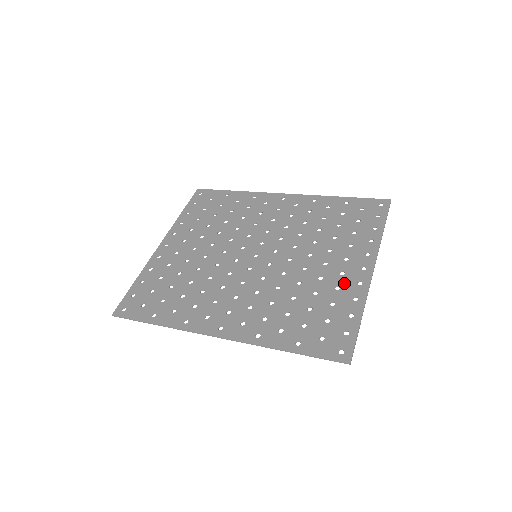
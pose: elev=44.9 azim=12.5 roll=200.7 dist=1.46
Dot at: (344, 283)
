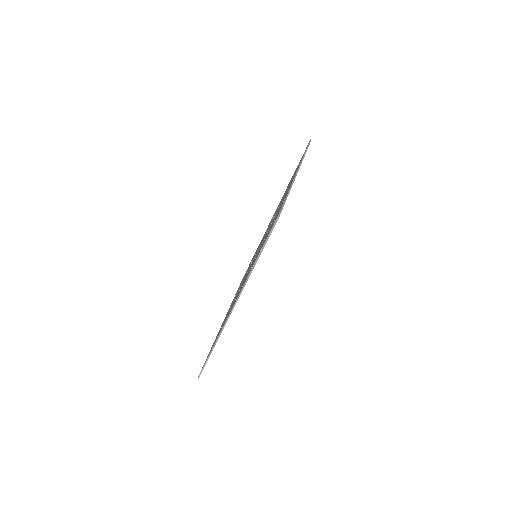
Dot at: (284, 197)
